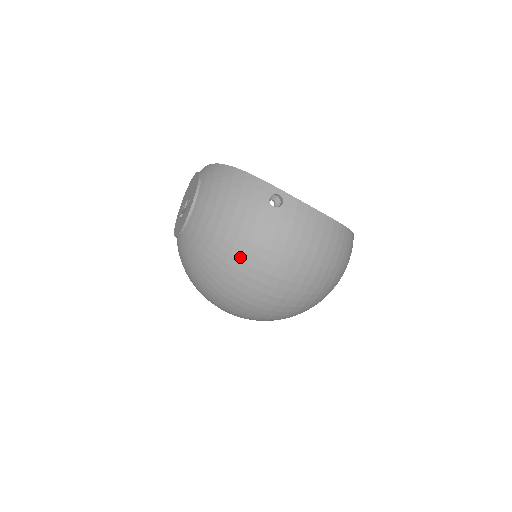
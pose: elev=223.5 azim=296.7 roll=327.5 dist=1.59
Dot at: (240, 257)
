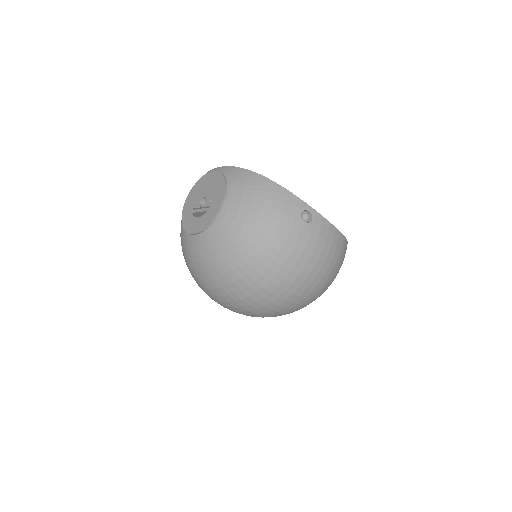
Dot at: (269, 265)
